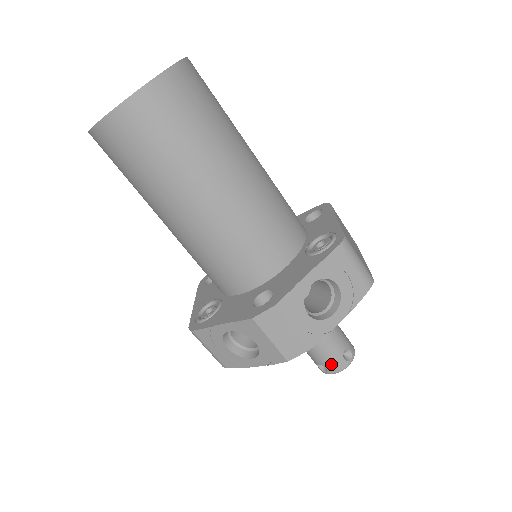
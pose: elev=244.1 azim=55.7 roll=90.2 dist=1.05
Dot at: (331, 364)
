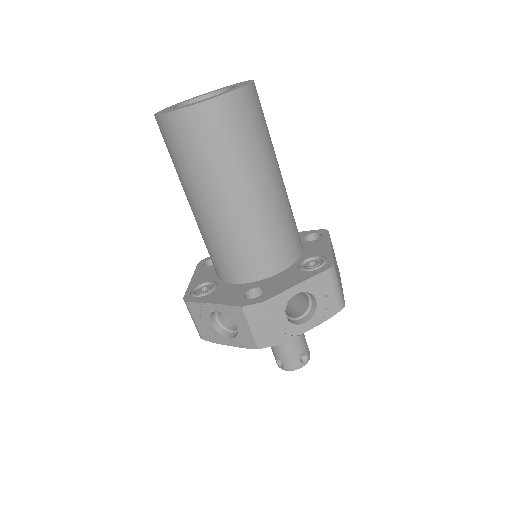
Dot at: (288, 362)
